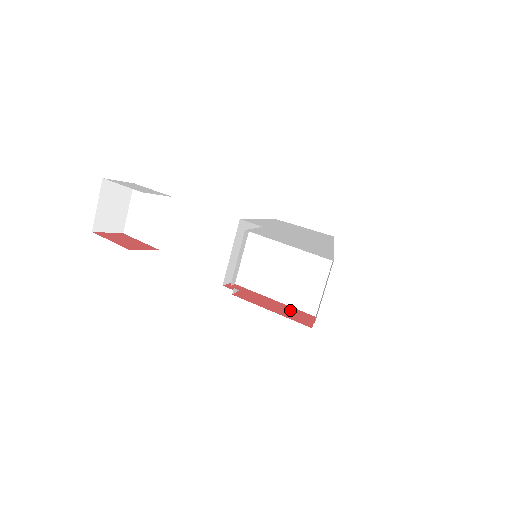
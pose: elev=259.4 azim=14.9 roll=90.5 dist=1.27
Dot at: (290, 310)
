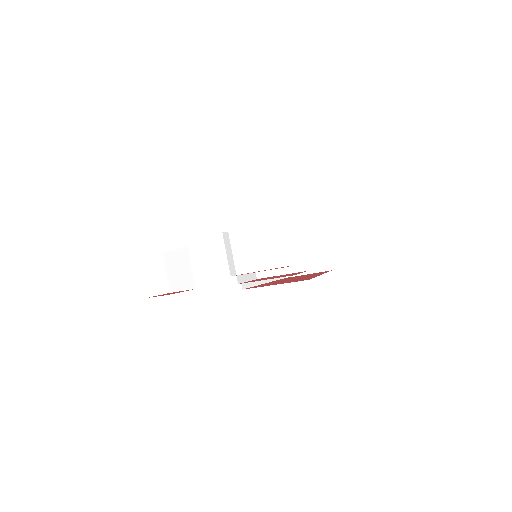
Dot at: occluded
